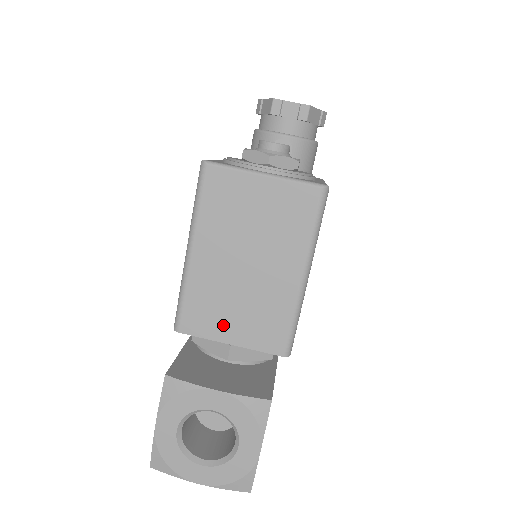
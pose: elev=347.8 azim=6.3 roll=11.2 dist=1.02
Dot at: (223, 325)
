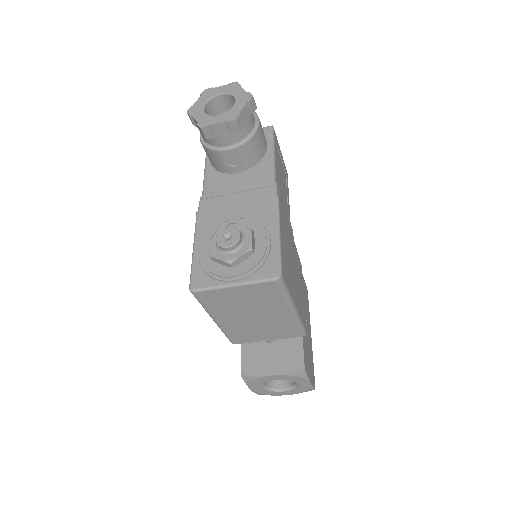
Dot at: (258, 337)
